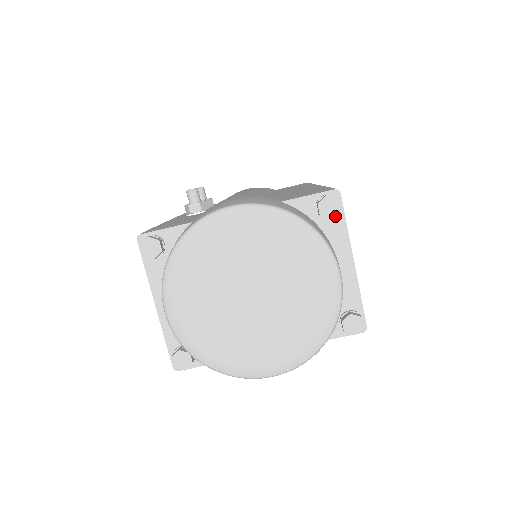
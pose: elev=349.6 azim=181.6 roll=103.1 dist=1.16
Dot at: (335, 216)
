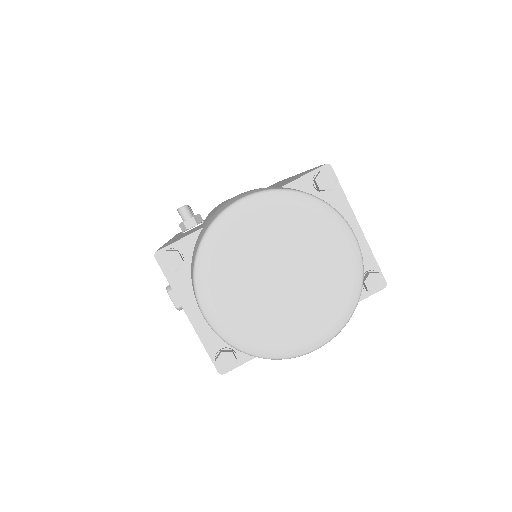
Dot at: (332, 188)
